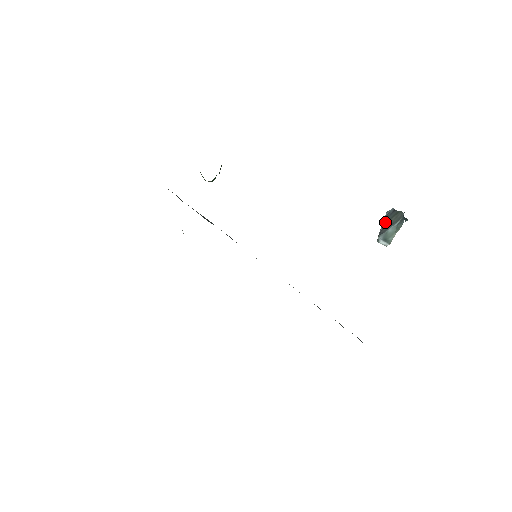
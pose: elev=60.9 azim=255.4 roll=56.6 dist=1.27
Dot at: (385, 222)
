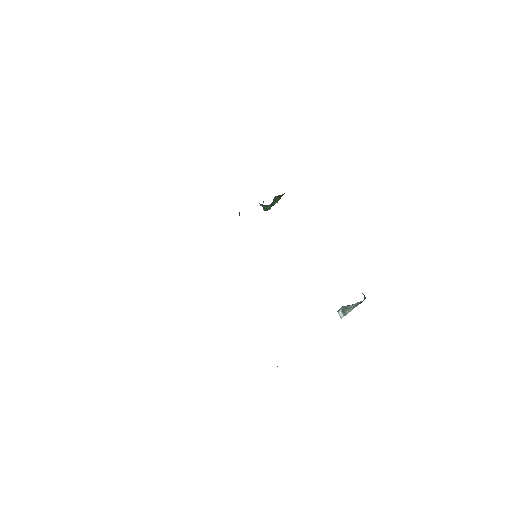
Dot at: occluded
